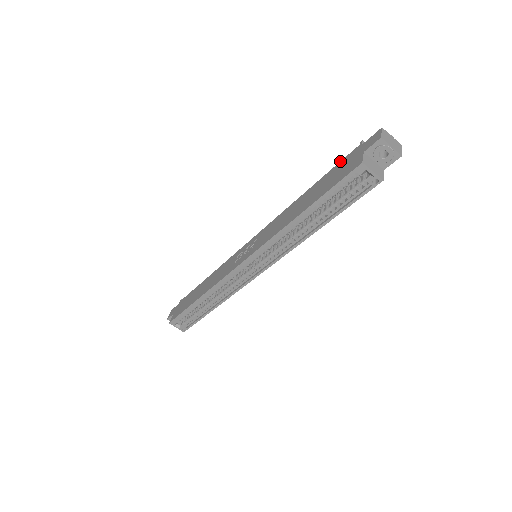
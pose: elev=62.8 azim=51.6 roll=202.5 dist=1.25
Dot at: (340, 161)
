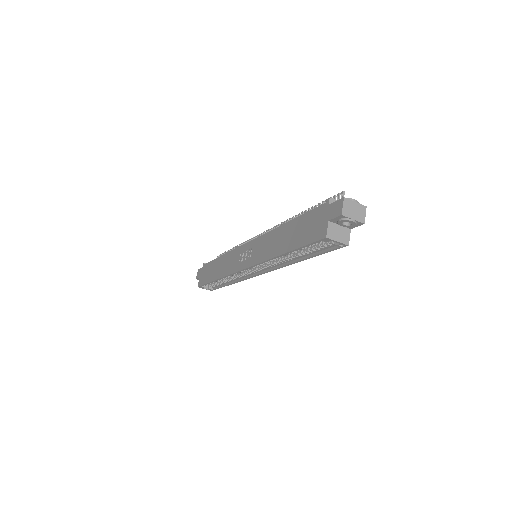
Dot at: (312, 209)
